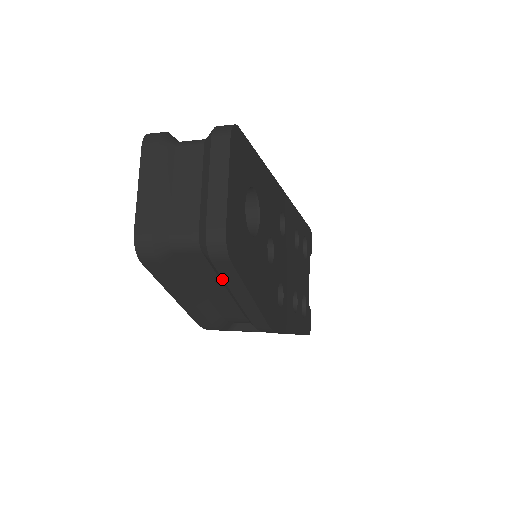
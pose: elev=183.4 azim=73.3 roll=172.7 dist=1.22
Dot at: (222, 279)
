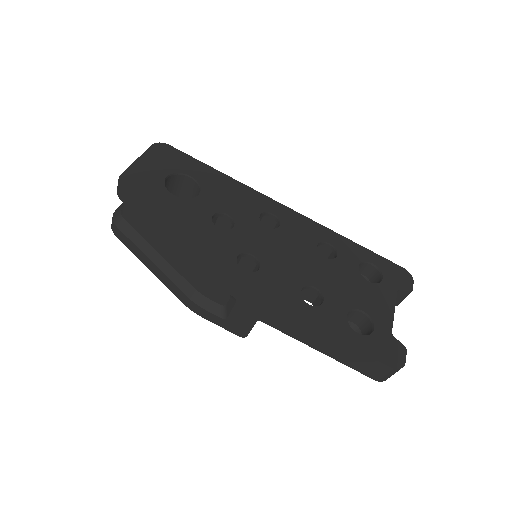
Dot at: (139, 217)
